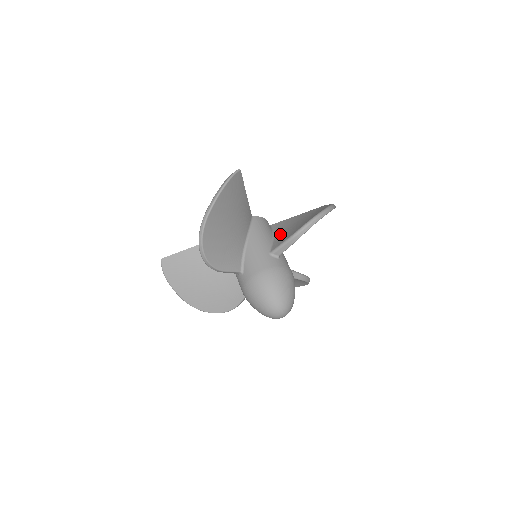
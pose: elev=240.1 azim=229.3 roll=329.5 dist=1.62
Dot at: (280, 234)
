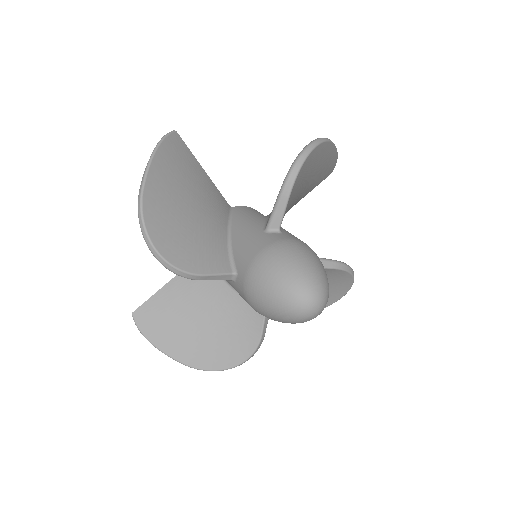
Dot at: occluded
